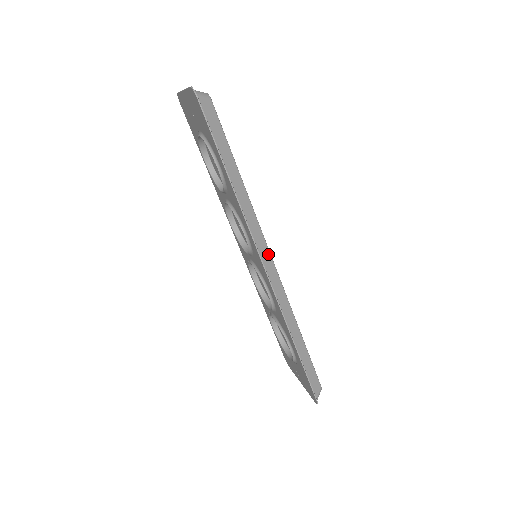
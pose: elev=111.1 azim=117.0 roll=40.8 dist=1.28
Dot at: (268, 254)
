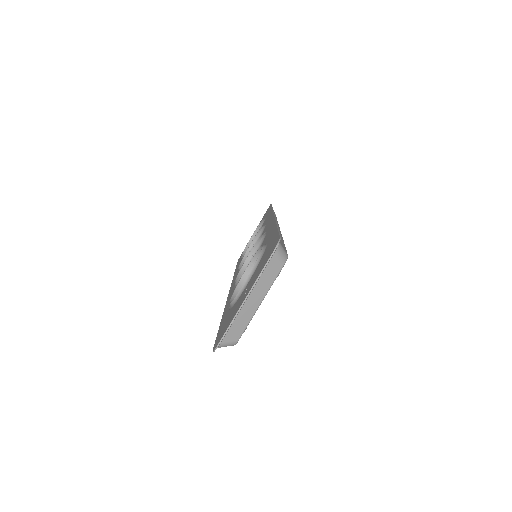
Dot at: occluded
